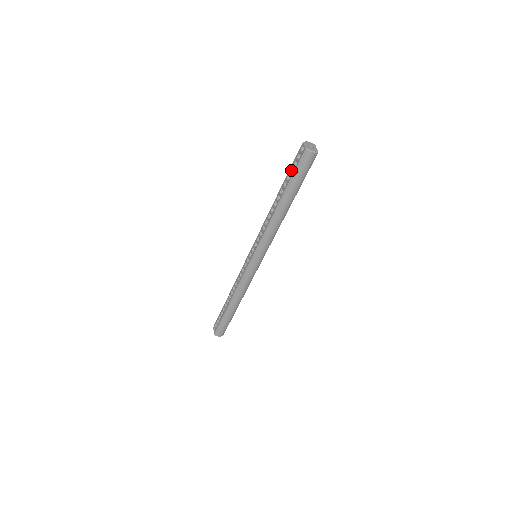
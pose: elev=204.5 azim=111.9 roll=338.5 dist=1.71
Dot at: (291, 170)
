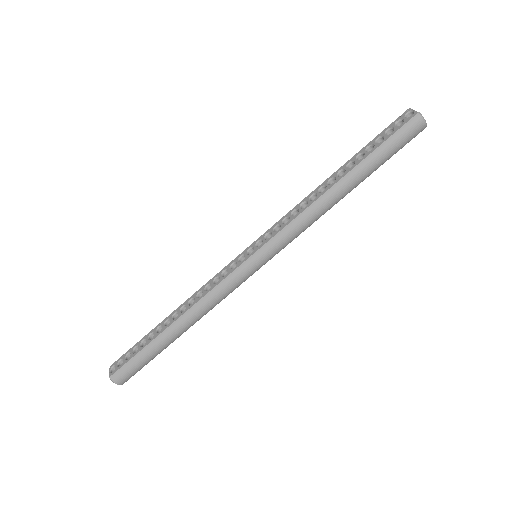
Dot at: (376, 140)
